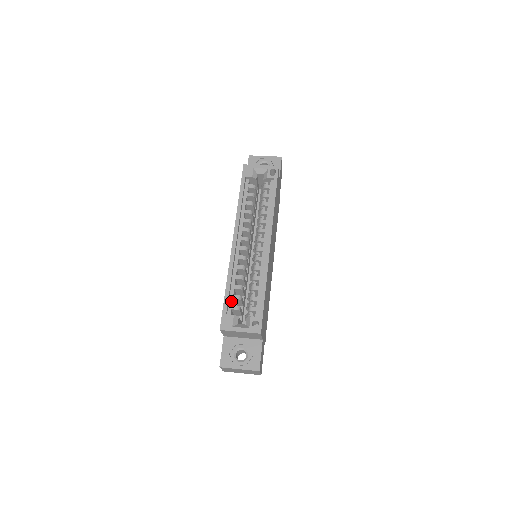
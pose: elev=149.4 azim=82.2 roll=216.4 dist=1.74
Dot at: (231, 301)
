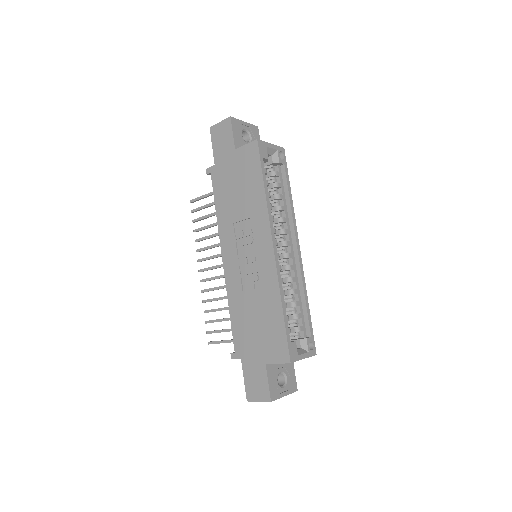
Dot at: occluded
